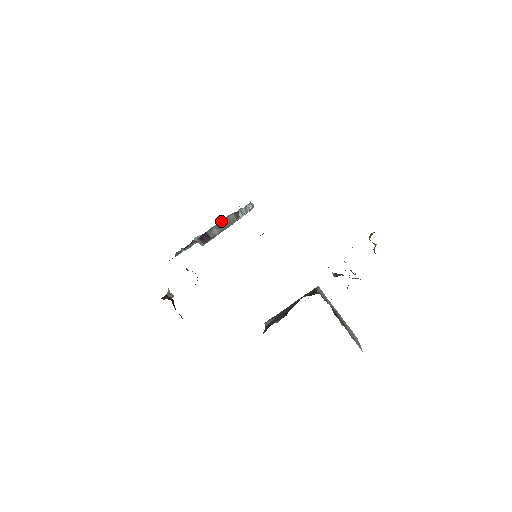
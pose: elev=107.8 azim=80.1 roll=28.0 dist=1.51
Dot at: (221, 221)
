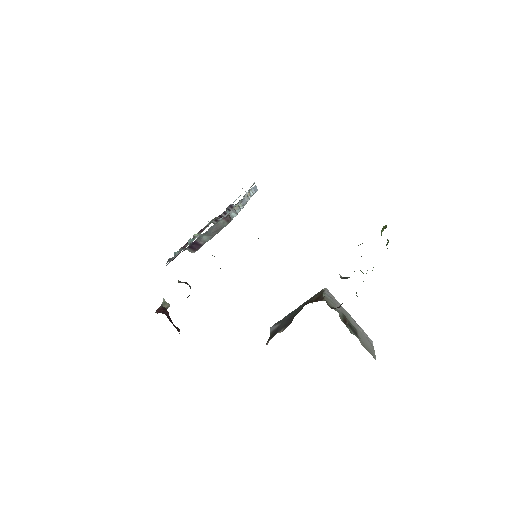
Dot at: (210, 228)
